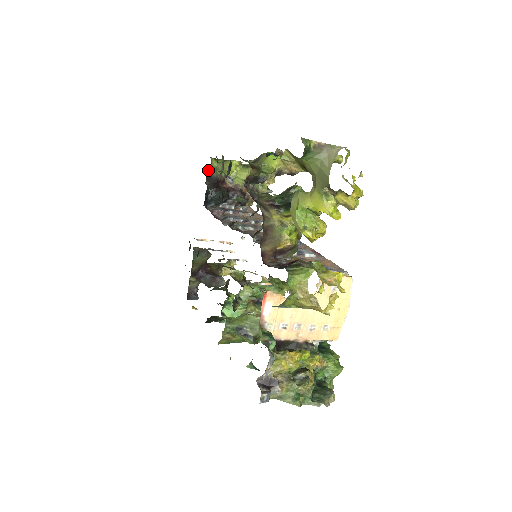
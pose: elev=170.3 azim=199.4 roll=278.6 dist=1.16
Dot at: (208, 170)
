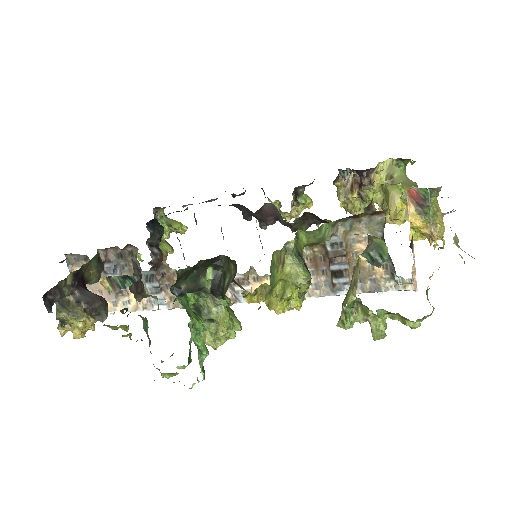
Dot at: (153, 212)
